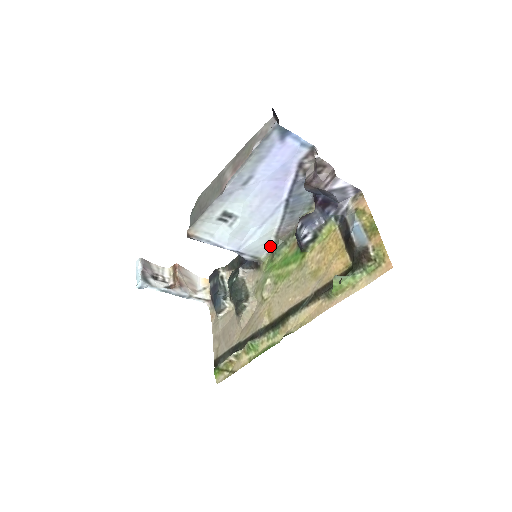
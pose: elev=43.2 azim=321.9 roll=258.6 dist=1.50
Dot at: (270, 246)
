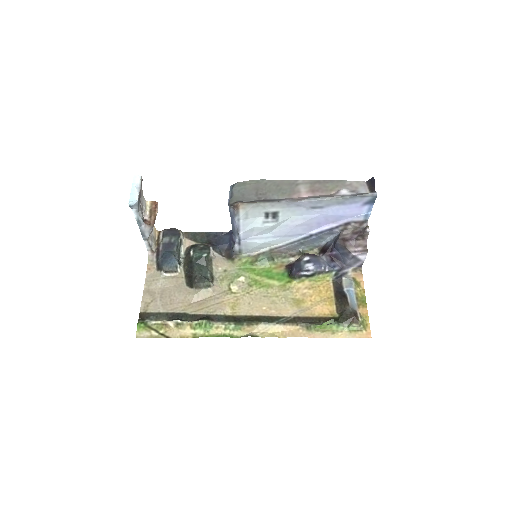
Dot at: (257, 251)
